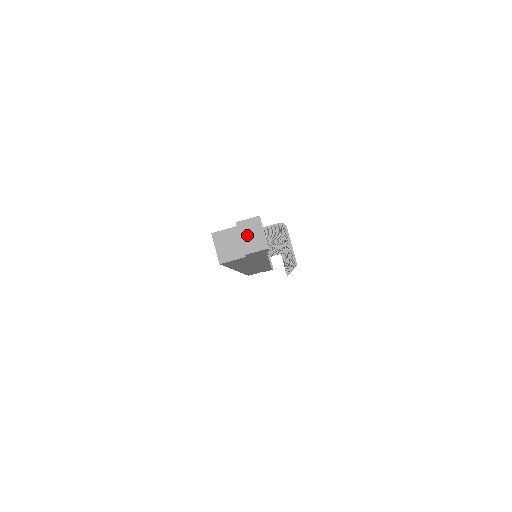
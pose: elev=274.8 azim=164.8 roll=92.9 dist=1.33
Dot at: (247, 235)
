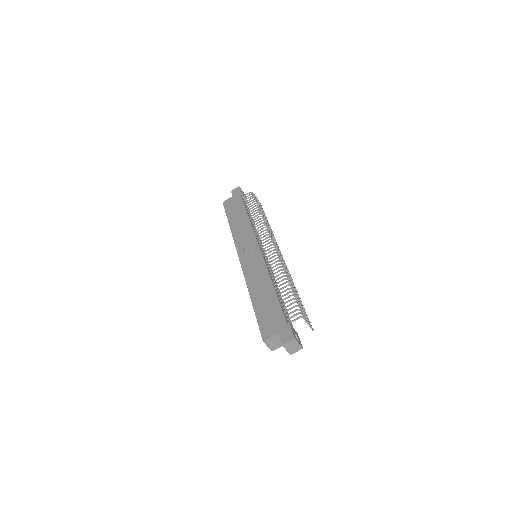
Dot at: (290, 348)
